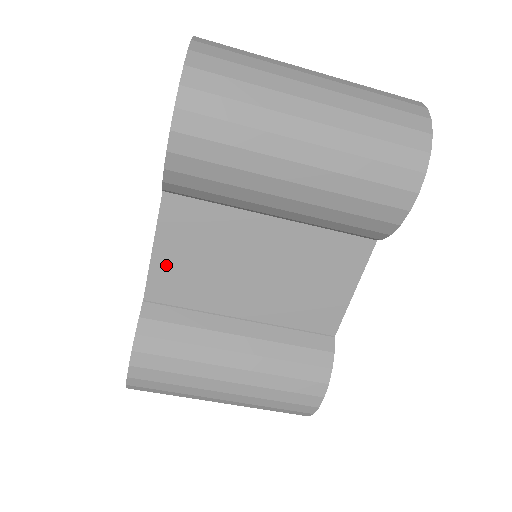
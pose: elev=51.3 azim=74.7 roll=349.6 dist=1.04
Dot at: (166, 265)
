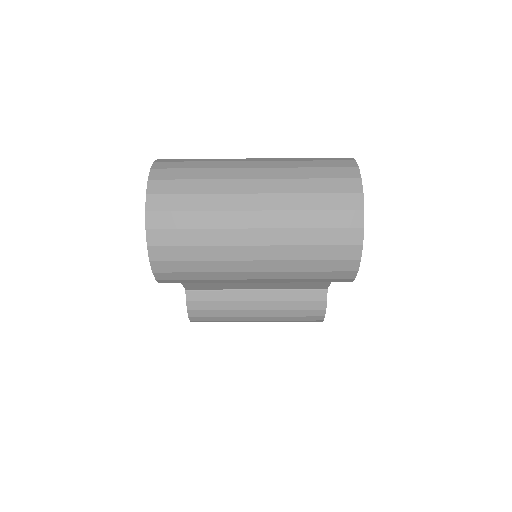
Dot at: occluded
